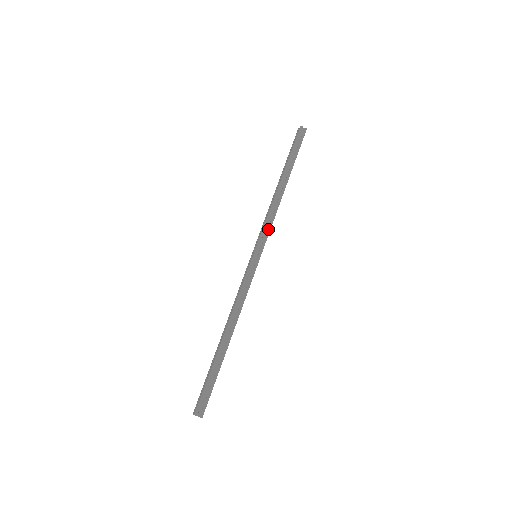
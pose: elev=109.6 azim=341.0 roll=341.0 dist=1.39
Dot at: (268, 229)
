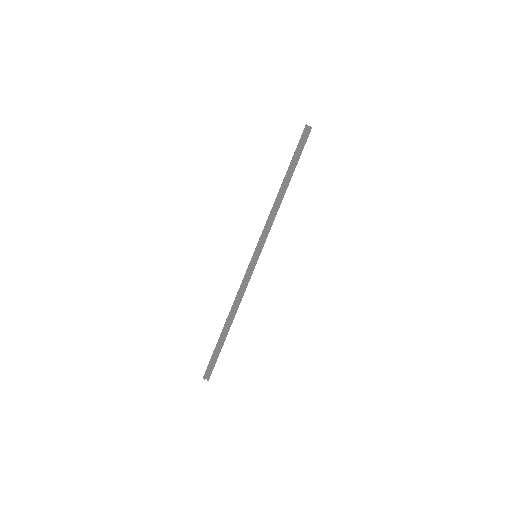
Dot at: (267, 232)
